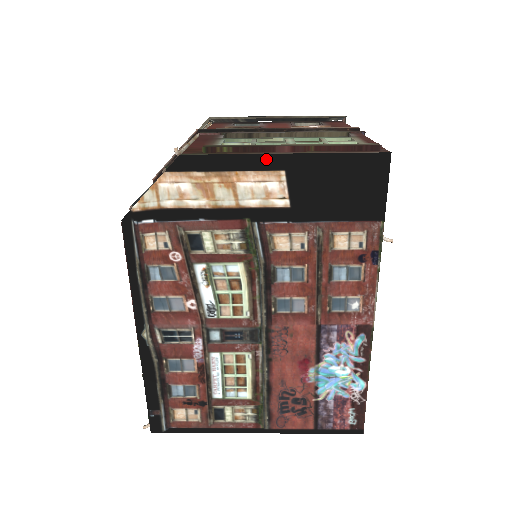
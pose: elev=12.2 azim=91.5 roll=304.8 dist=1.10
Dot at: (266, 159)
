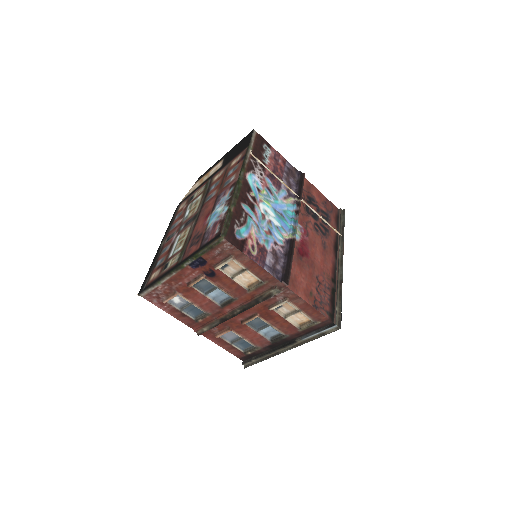
Dot at: (220, 160)
